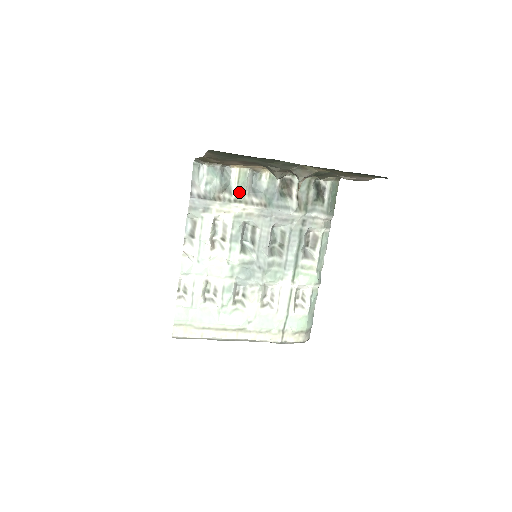
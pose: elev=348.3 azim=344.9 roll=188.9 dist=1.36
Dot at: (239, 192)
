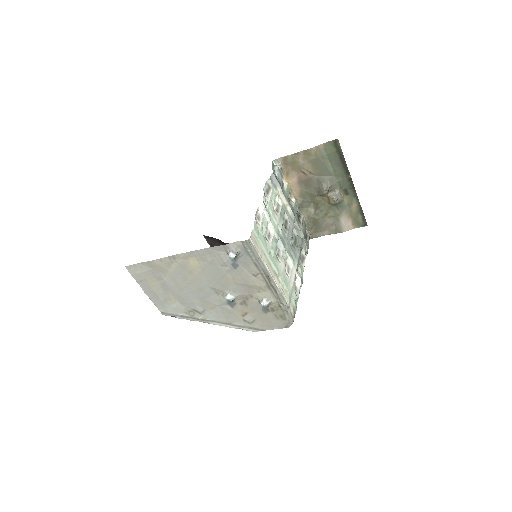
Dot at: (287, 195)
